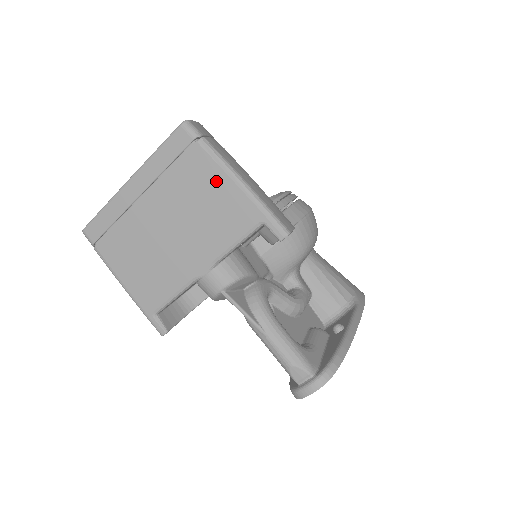
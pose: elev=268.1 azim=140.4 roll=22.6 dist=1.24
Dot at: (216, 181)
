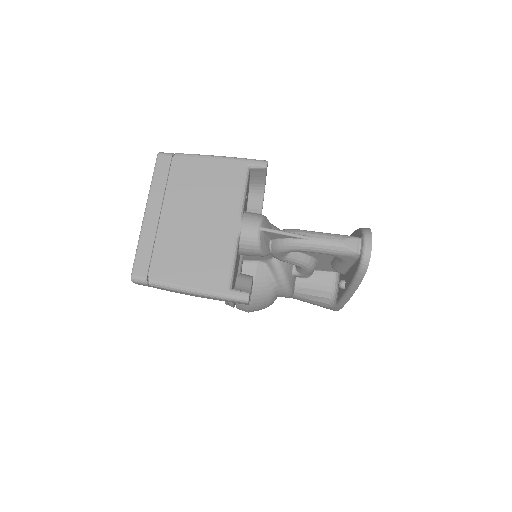
Dot at: (203, 166)
